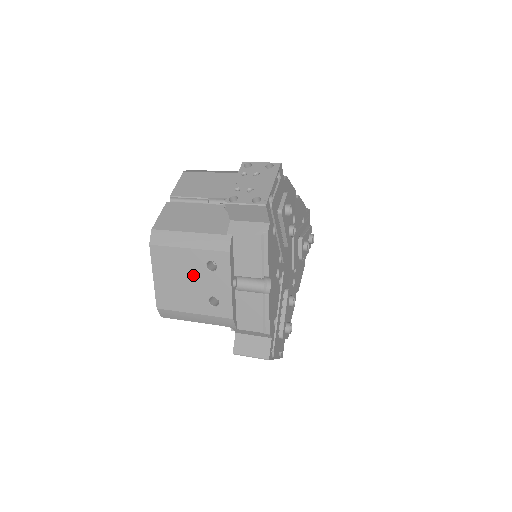
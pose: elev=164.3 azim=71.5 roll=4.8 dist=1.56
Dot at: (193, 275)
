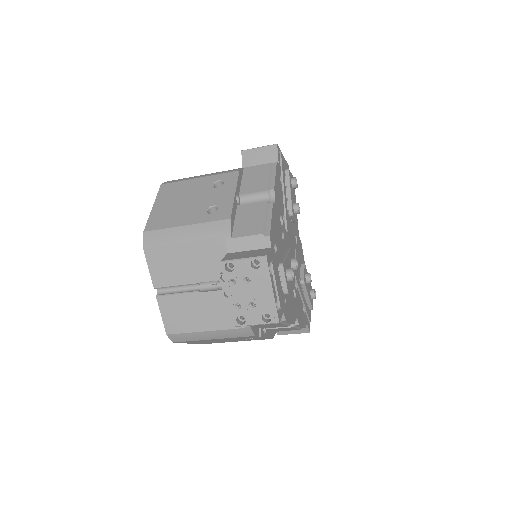
Dot at: (197, 195)
